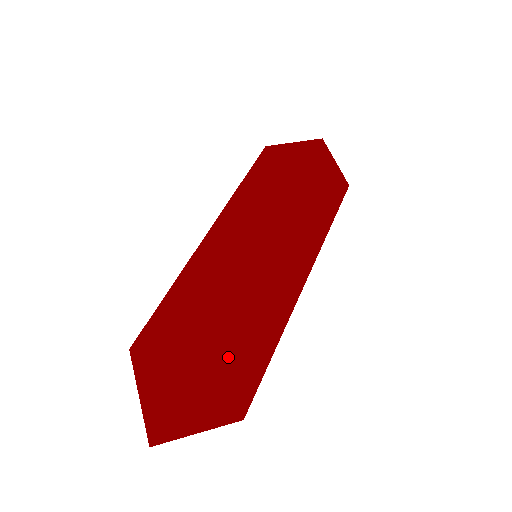
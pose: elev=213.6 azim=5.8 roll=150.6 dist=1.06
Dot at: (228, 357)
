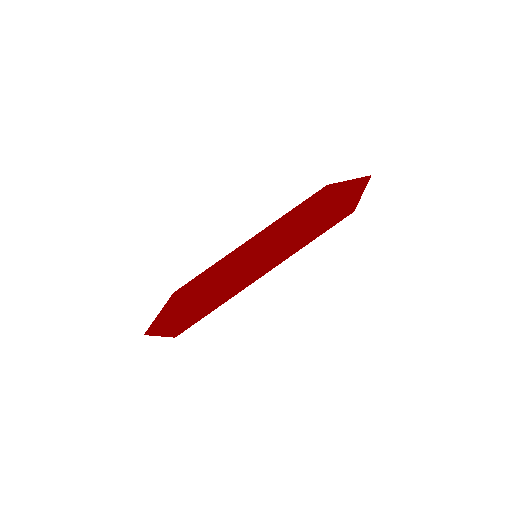
Dot at: (197, 306)
